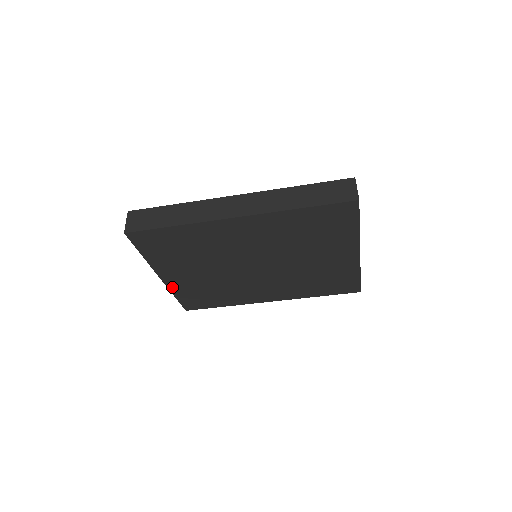
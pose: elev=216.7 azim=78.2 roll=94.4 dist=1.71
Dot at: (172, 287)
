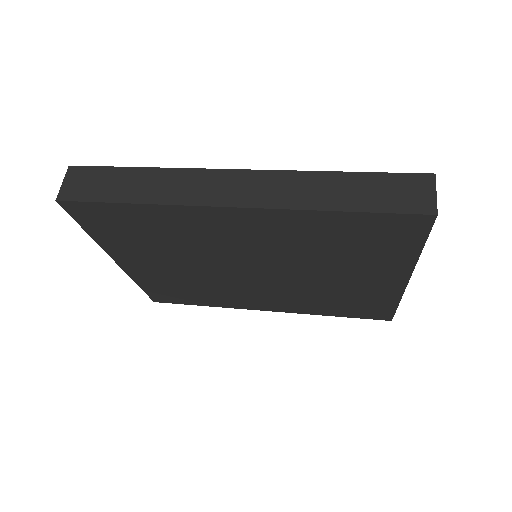
Dot at: (134, 275)
